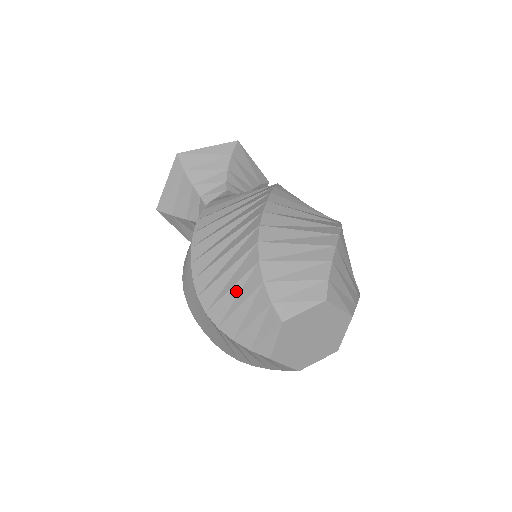
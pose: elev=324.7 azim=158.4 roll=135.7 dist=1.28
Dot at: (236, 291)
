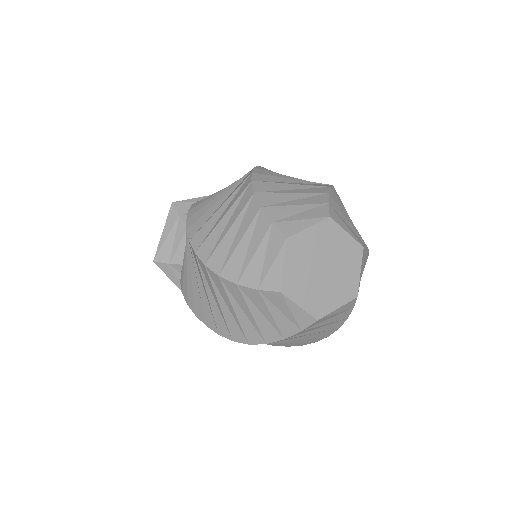
Dot at: (234, 230)
